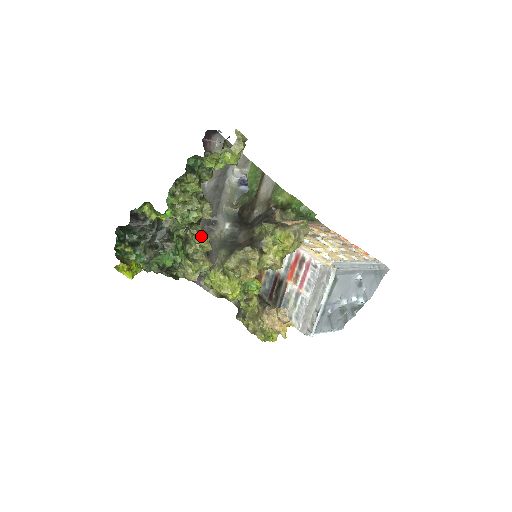
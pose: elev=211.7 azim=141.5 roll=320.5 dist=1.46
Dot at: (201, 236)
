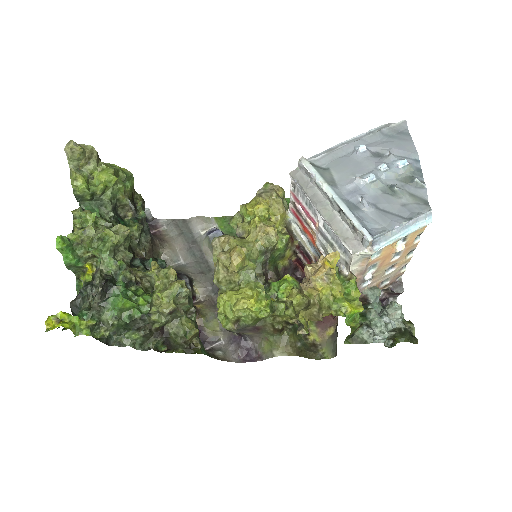
Dot at: (151, 265)
